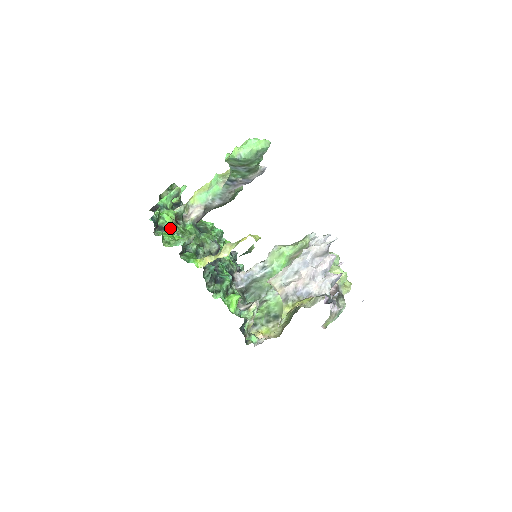
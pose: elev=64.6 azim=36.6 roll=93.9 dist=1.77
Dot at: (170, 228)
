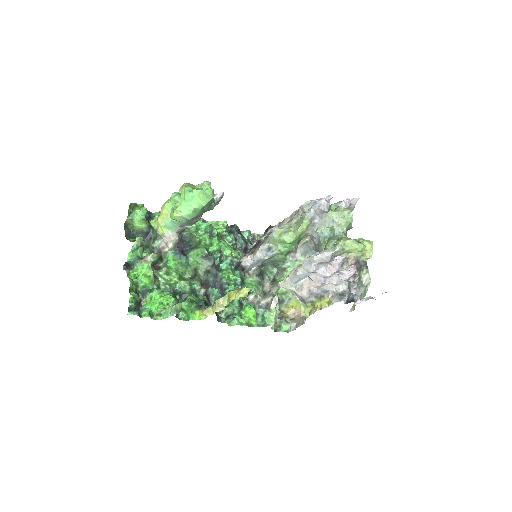
Dot at: (153, 287)
